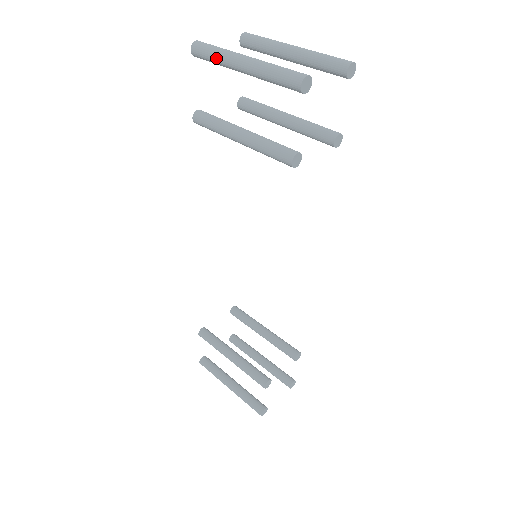
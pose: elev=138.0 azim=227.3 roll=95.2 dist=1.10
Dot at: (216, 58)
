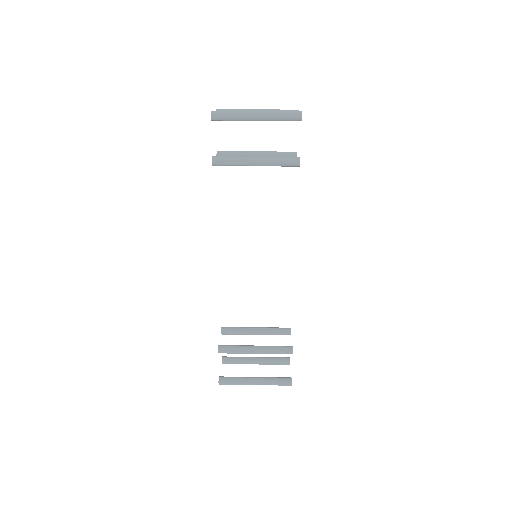
Dot at: (235, 116)
